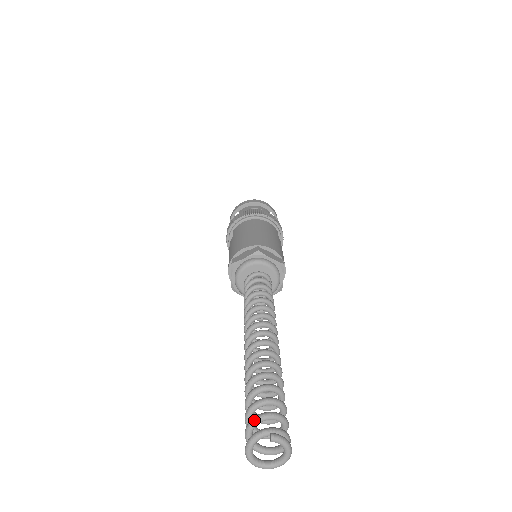
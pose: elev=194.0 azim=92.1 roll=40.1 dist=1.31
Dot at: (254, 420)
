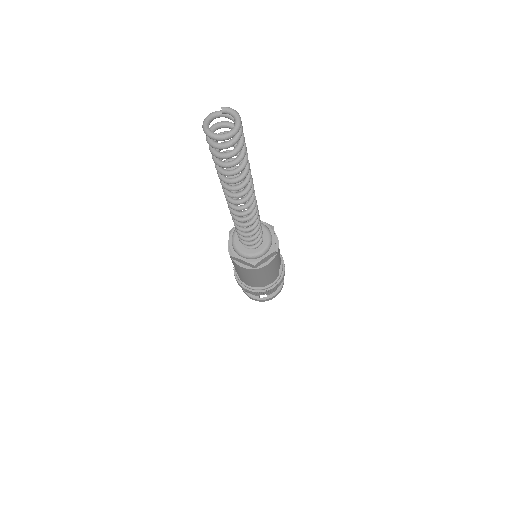
Dot at: (213, 124)
